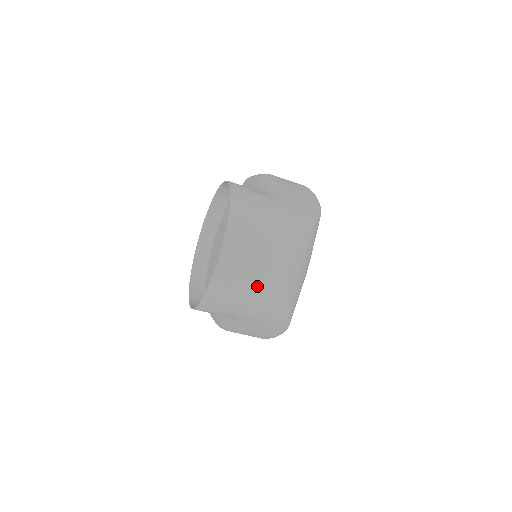
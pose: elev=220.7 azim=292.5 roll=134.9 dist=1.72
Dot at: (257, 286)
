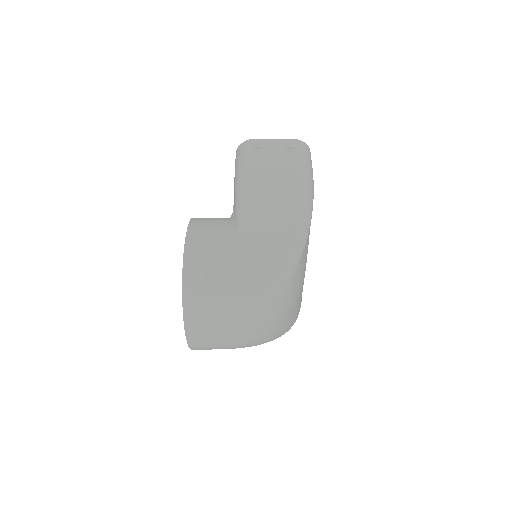
Dot at: (234, 347)
